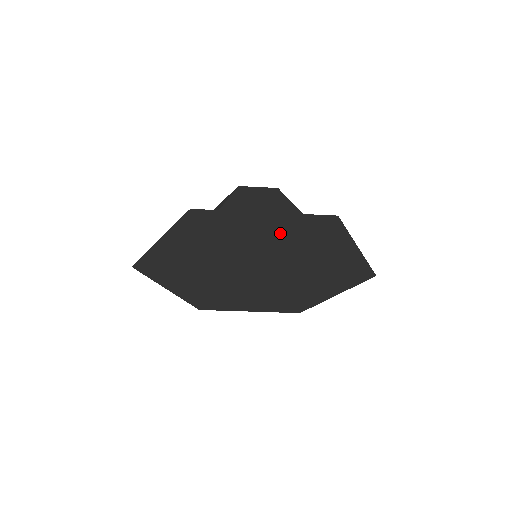
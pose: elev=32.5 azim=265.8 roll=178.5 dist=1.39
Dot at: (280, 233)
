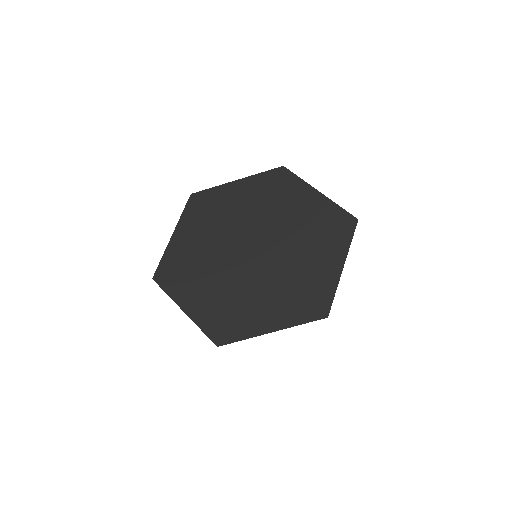
Dot at: (254, 196)
